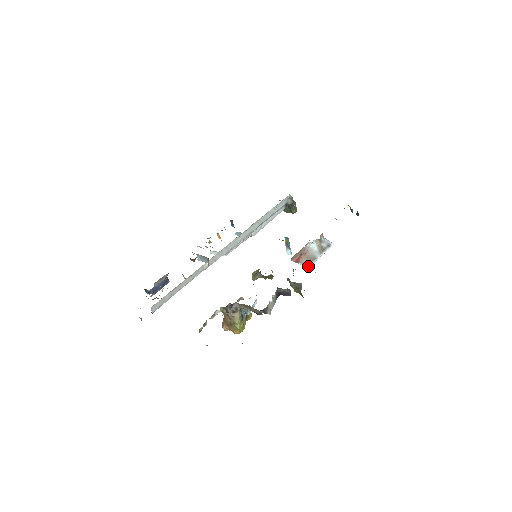
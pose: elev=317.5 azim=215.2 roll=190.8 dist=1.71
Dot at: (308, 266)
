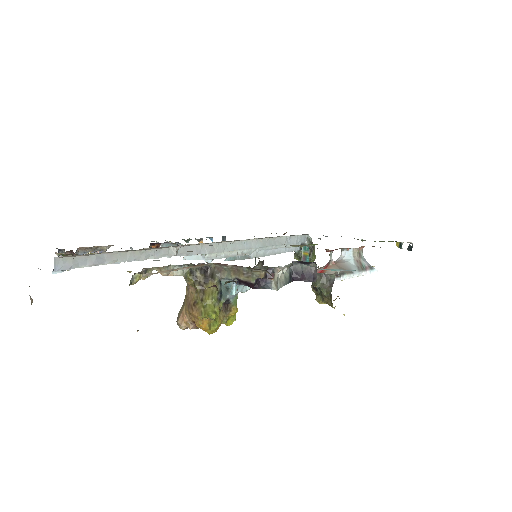
Dot at: (340, 276)
